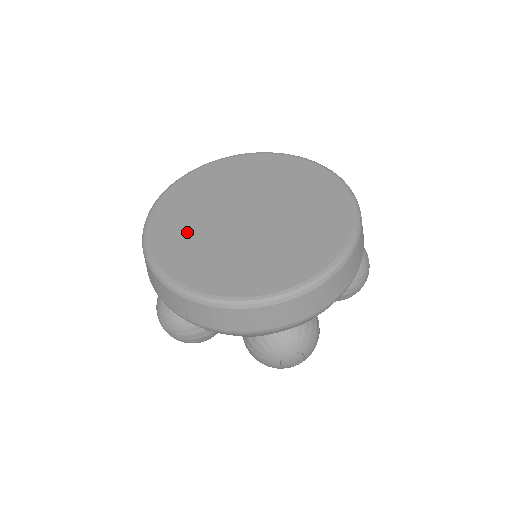
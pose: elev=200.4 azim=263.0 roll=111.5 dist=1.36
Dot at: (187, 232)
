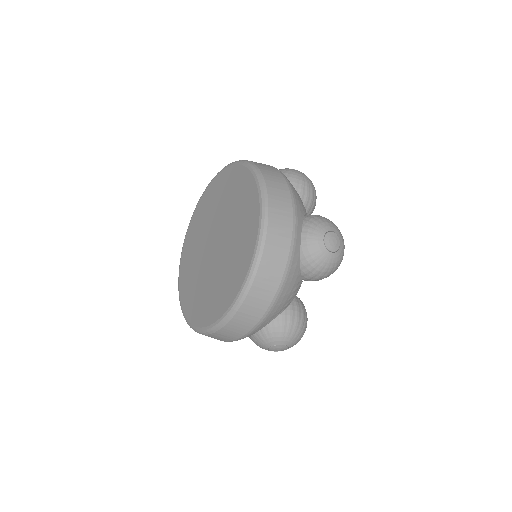
Dot at: (191, 268)
